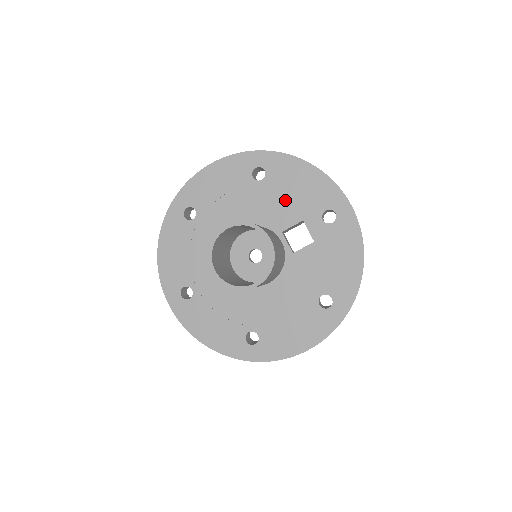
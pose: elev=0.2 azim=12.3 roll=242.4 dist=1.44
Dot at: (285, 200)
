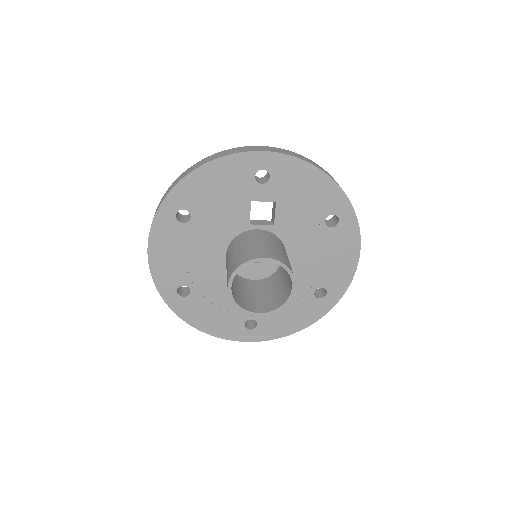
Dot at: (222, 207)
